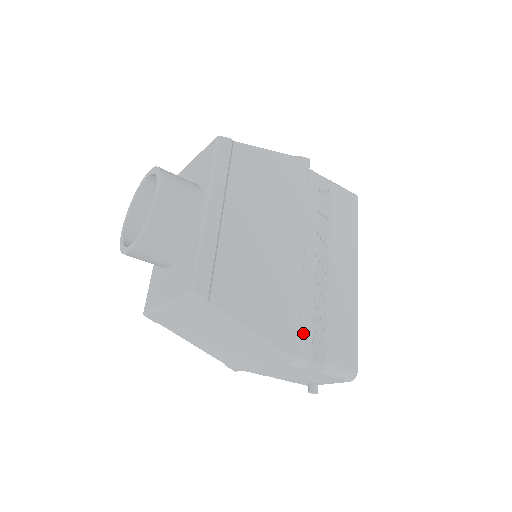
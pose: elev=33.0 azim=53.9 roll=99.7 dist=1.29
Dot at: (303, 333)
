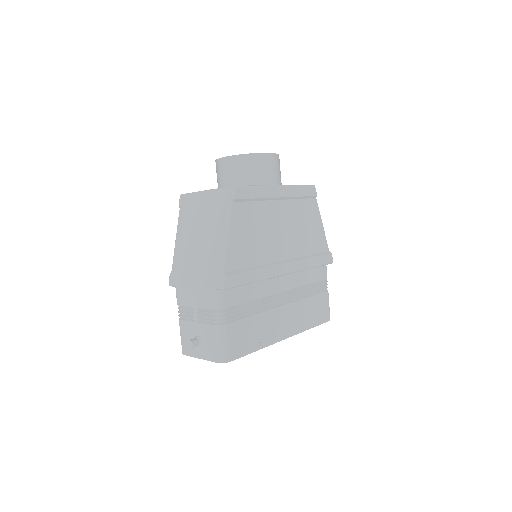
Dot at: (237, 294)
